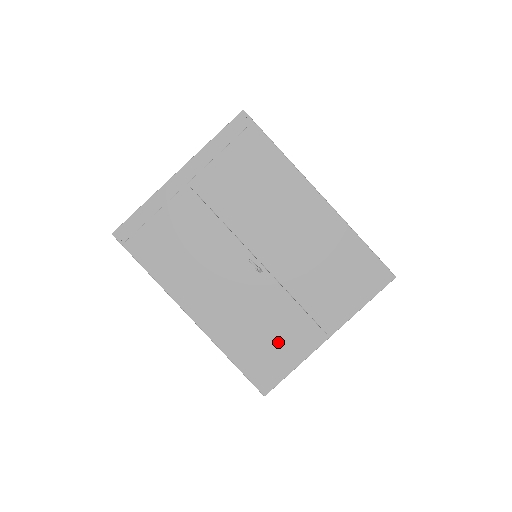
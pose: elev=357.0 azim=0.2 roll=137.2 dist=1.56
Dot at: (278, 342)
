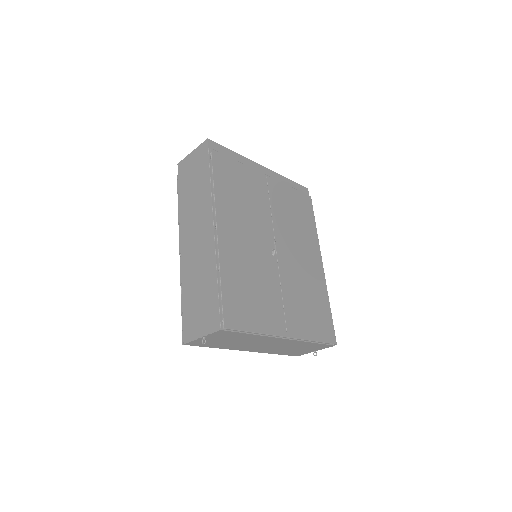
Dot at: (257, 303)
